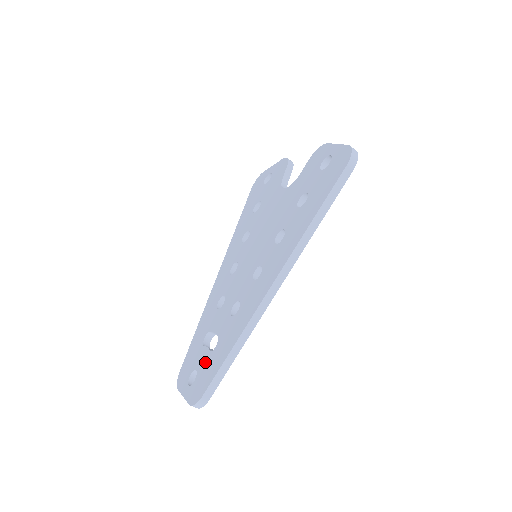
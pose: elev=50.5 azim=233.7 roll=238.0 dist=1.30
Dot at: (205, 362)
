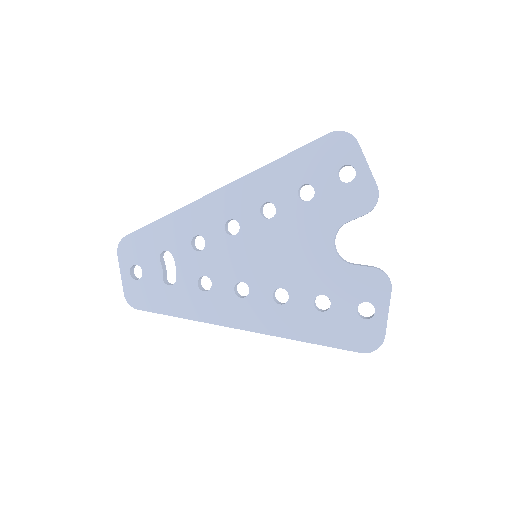
Dot at: (154, 282)
